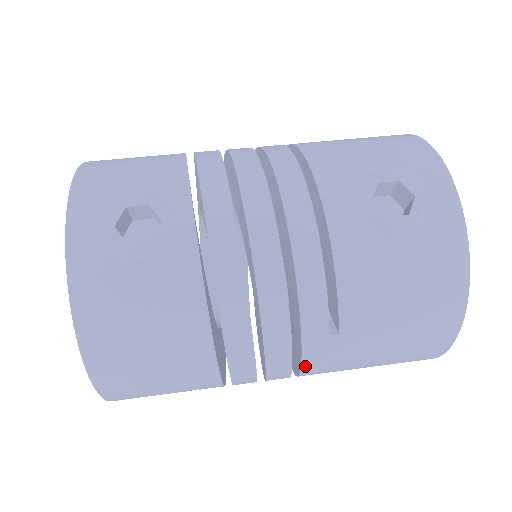
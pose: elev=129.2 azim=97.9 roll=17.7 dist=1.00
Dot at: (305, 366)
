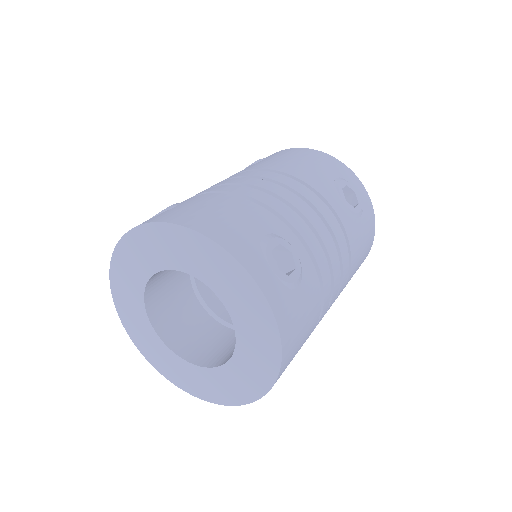
Dot at: occluded
